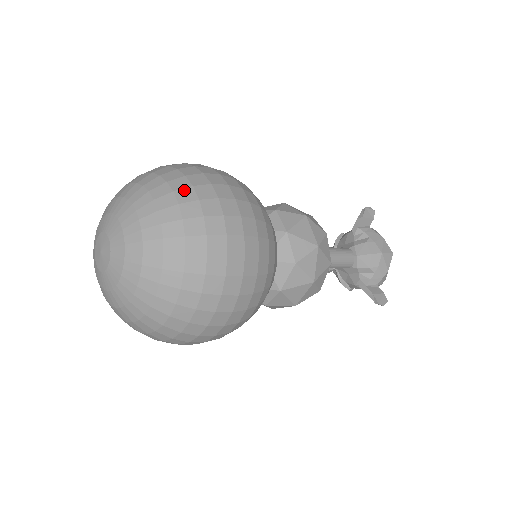
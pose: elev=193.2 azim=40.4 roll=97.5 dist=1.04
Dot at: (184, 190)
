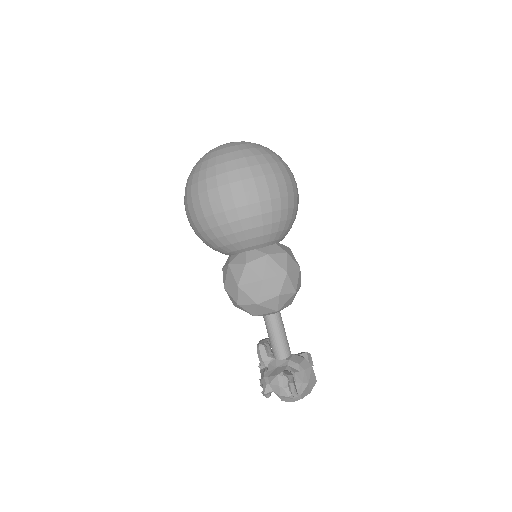
Dot at: occluded
